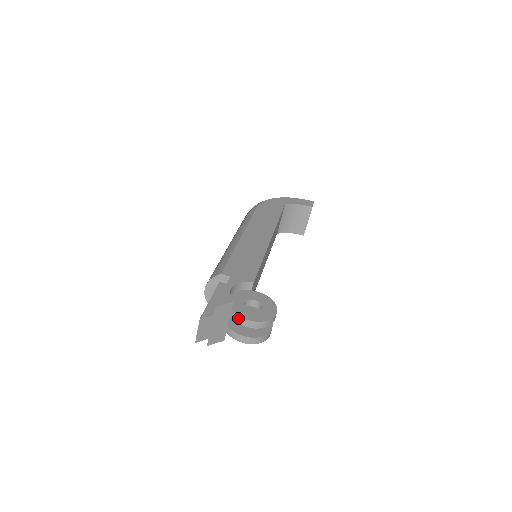
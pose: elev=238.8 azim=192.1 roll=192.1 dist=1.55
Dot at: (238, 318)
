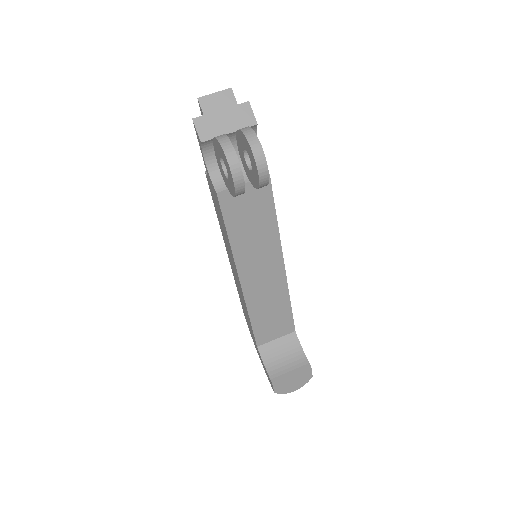
Dot at: (246, 127)
